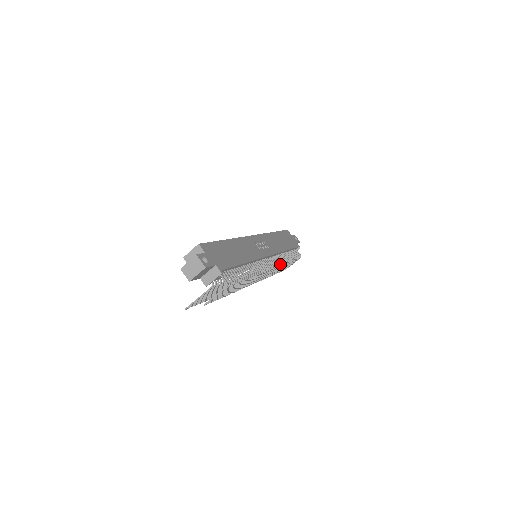
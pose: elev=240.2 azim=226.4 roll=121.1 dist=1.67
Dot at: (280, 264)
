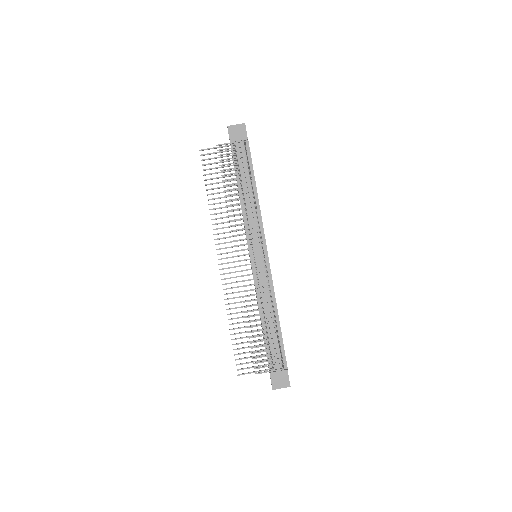
Dot at: (268, 281)
